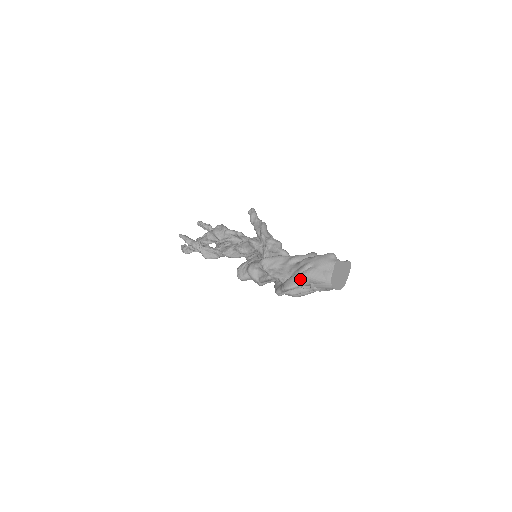
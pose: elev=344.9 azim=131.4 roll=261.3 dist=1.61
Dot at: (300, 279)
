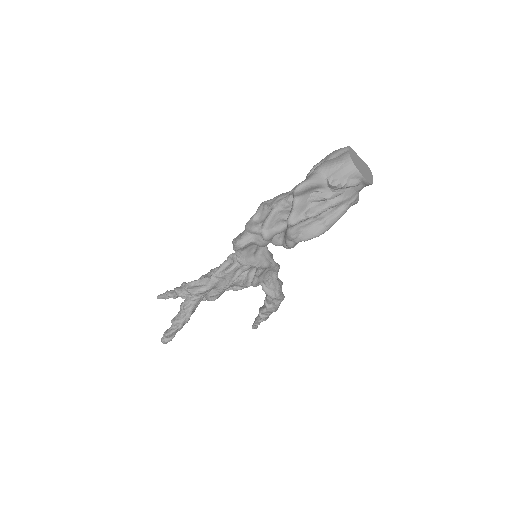
Dot at: (312, 174)
